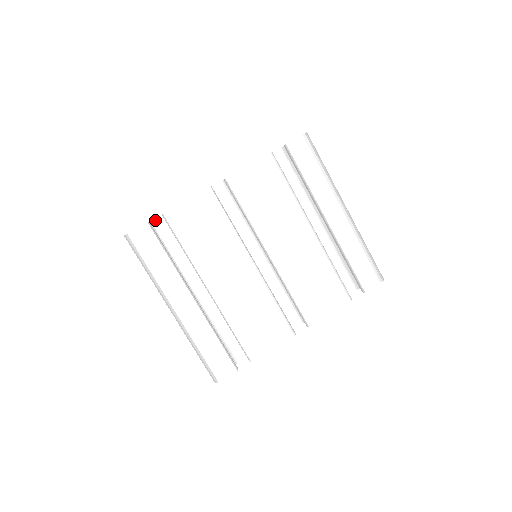
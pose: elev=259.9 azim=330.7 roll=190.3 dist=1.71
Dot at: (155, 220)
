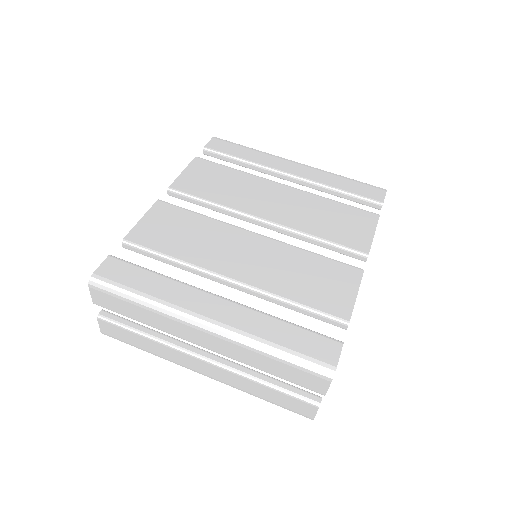
Dot at: occluded
